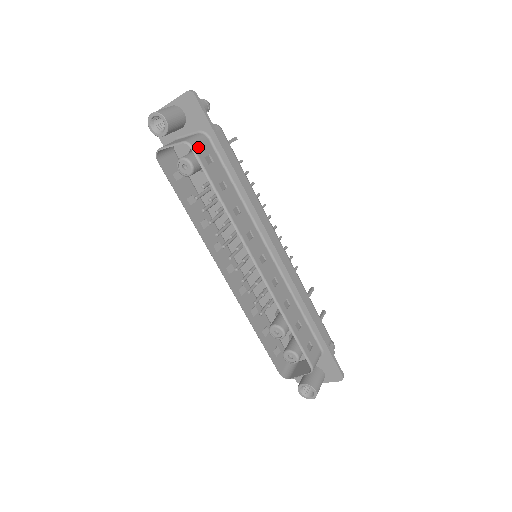
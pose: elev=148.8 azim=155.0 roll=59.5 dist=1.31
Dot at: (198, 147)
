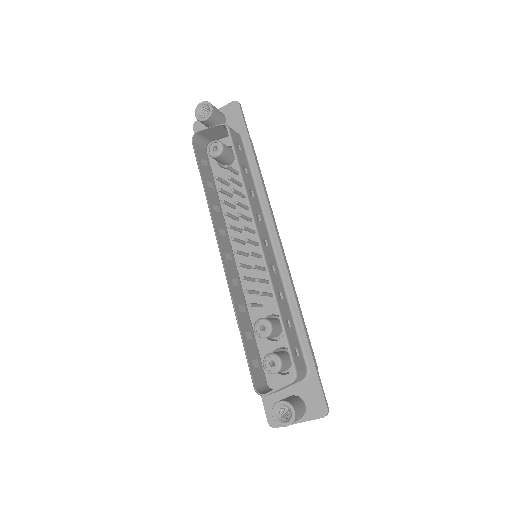
Dot at: (232, 132)
